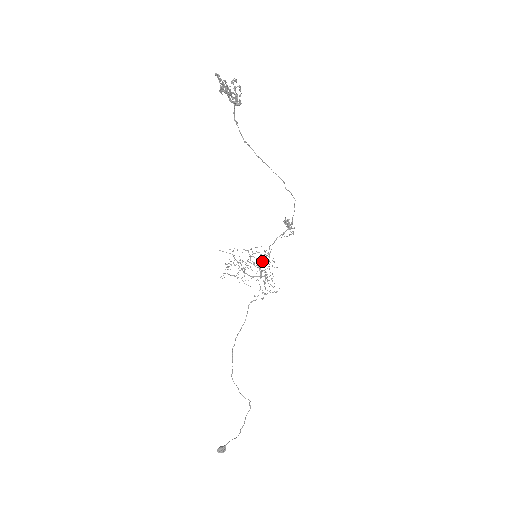
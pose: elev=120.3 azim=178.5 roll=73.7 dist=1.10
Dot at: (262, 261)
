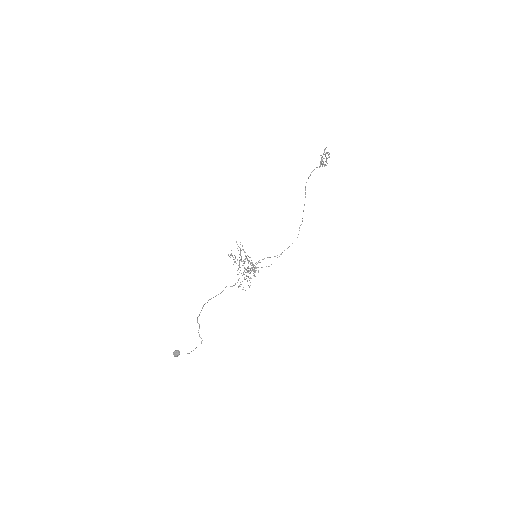
Dot at: occluded
